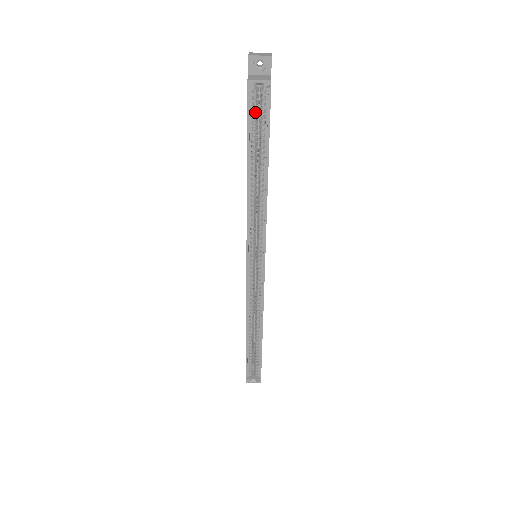
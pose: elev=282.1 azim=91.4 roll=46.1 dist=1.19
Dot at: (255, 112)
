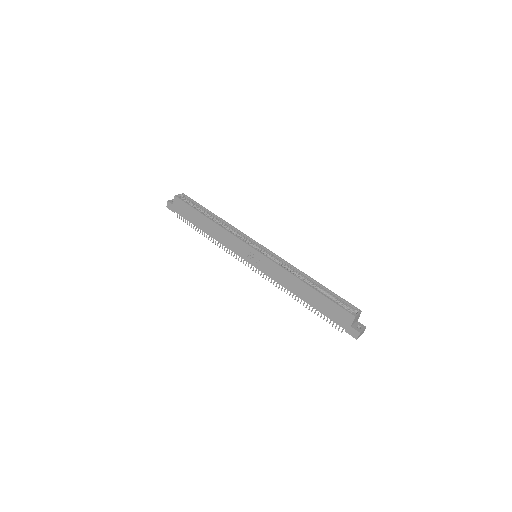
Dot at: (188, 203)
